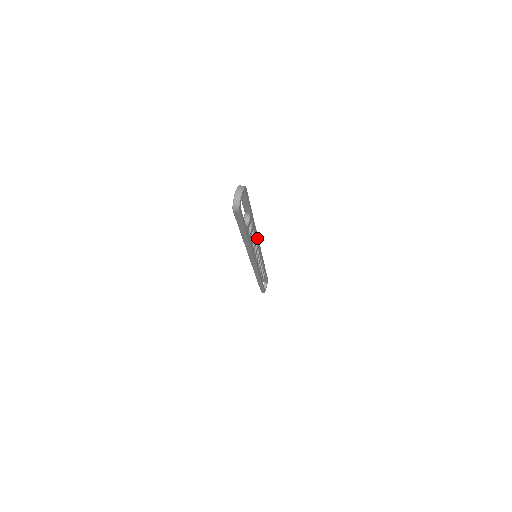
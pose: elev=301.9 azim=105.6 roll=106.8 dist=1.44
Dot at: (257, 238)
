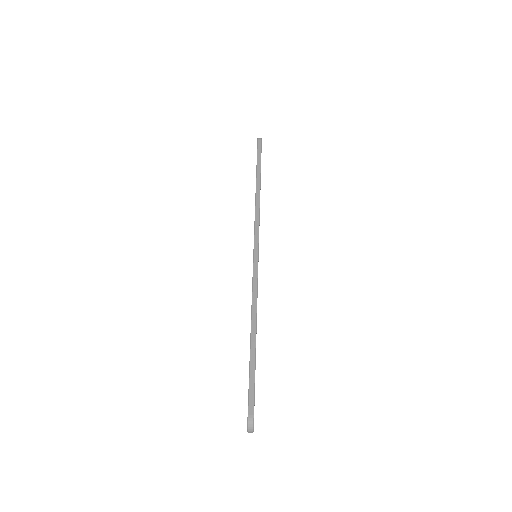
Dot at: (257, 287)
